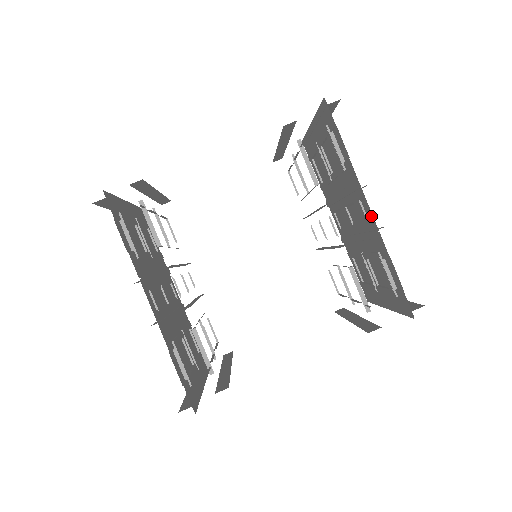
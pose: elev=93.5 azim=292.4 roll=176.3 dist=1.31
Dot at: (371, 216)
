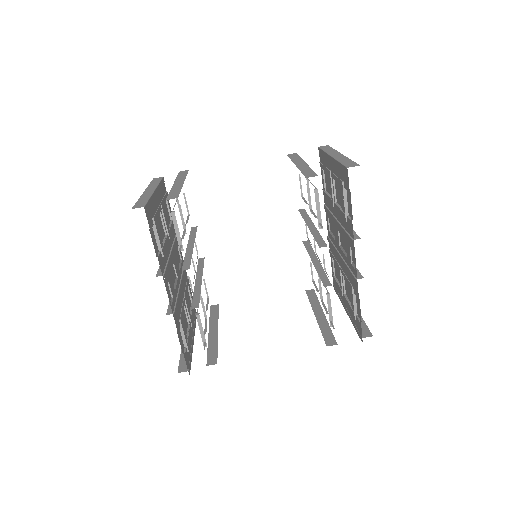
Dot at: (355, 267)
